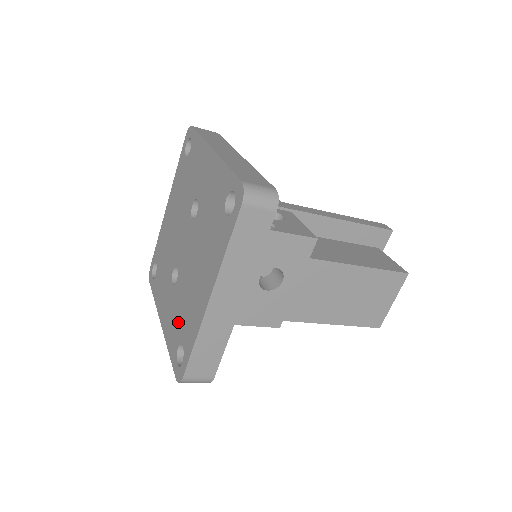
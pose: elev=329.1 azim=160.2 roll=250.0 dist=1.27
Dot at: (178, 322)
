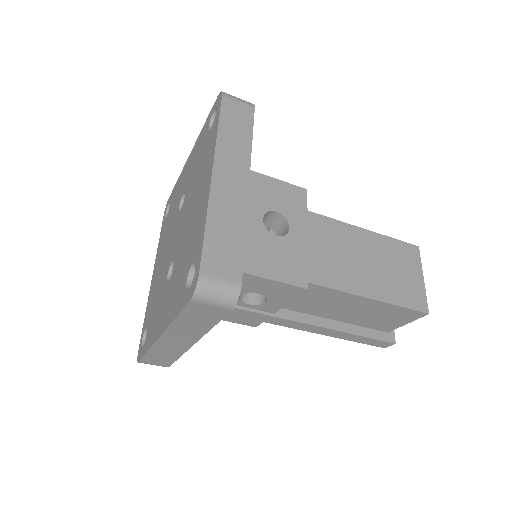
Dot at: (182, 272)
